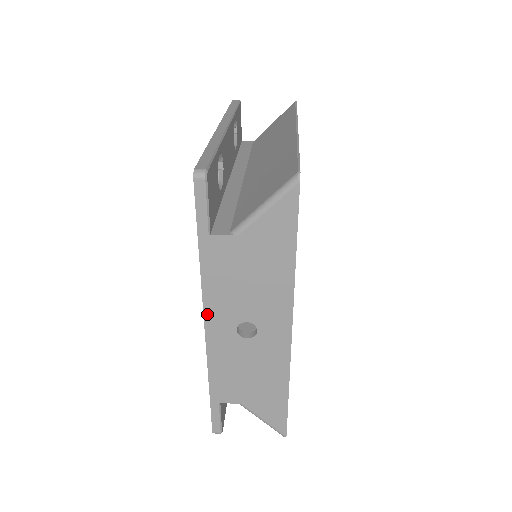
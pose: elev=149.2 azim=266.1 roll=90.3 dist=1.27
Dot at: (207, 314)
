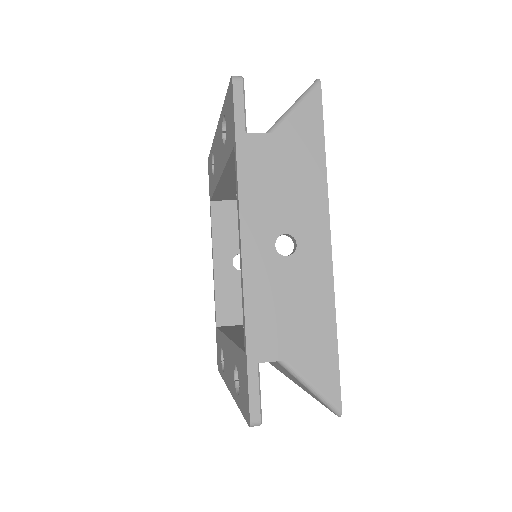
Dot at: (244, 227)
